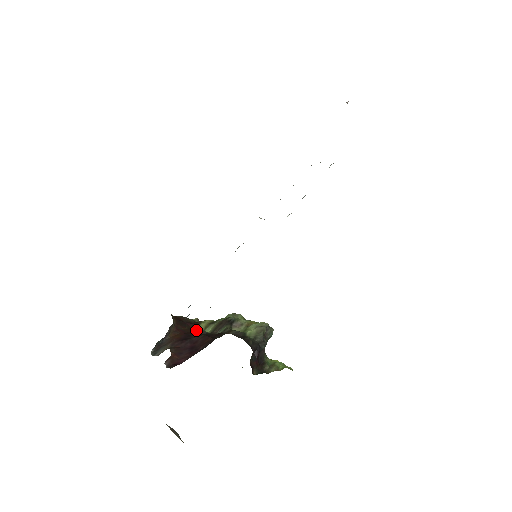
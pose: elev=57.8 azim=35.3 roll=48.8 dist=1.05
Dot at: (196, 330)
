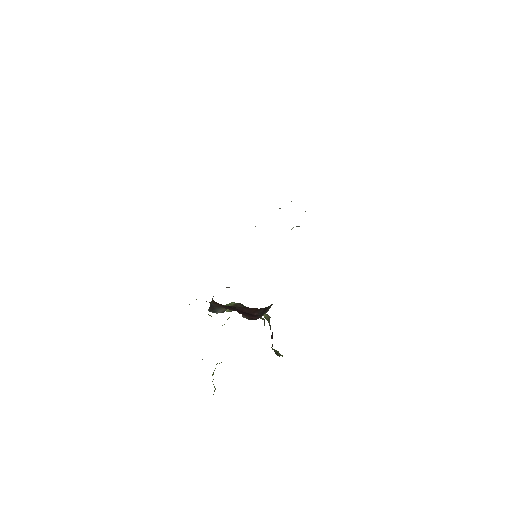
Dot at: occluded
